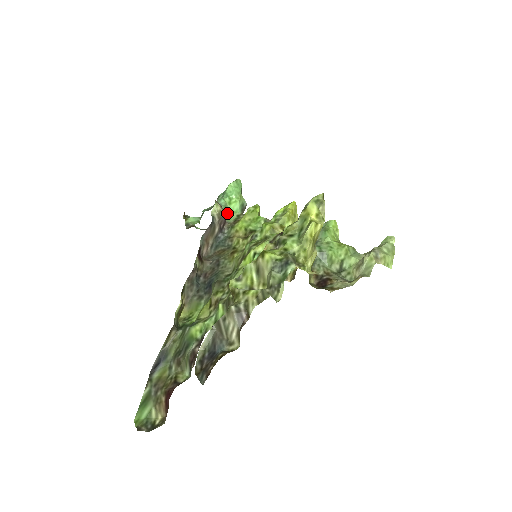
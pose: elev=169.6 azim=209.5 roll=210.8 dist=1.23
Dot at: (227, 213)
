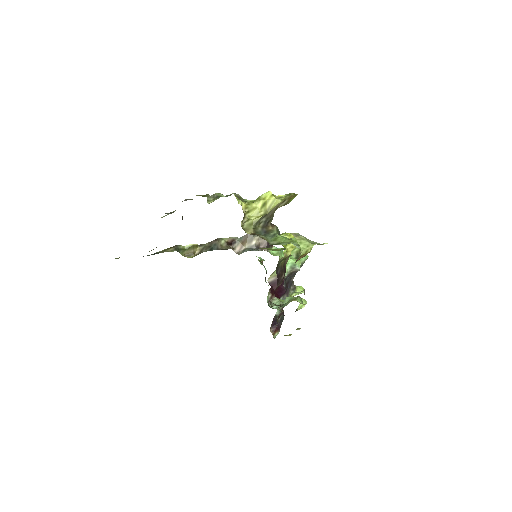
Dot at: (276, 253)
